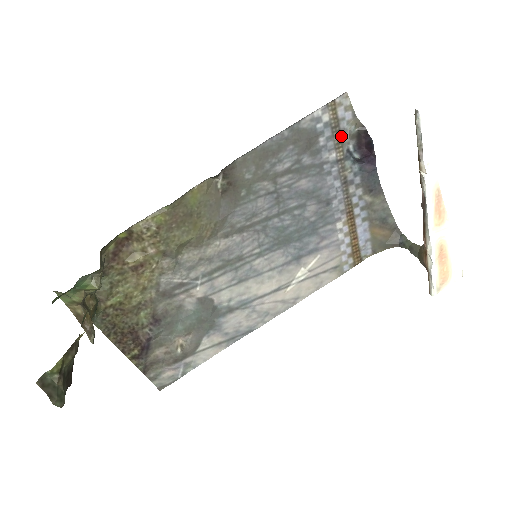
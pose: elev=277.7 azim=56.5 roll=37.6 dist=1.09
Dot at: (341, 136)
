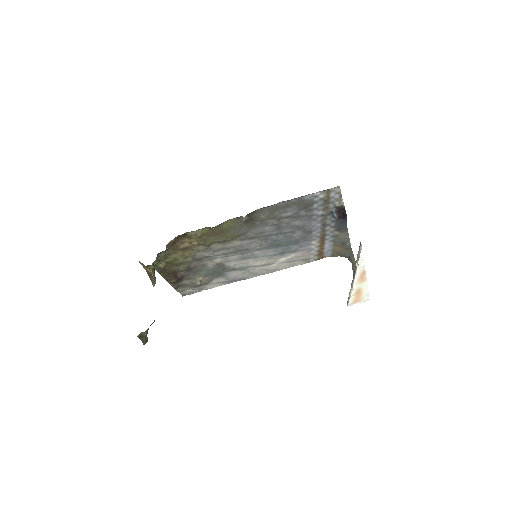
Dot at: (329, 205)
